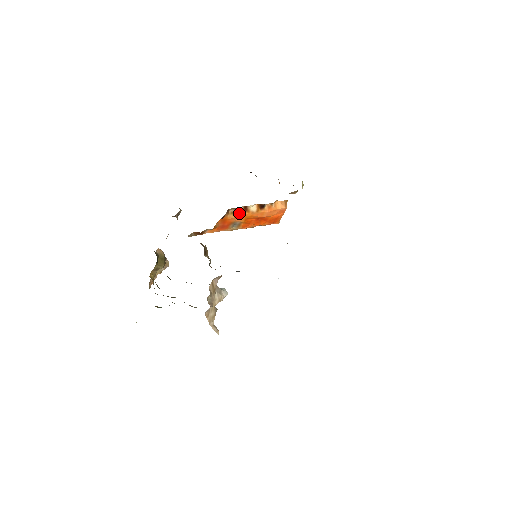
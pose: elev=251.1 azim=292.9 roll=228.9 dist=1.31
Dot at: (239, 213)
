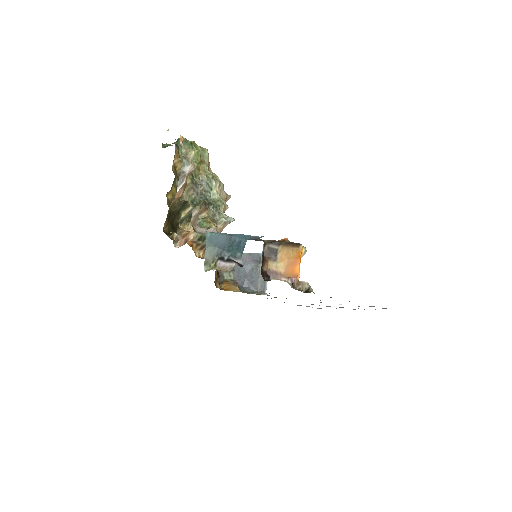
Dot at: occluded
